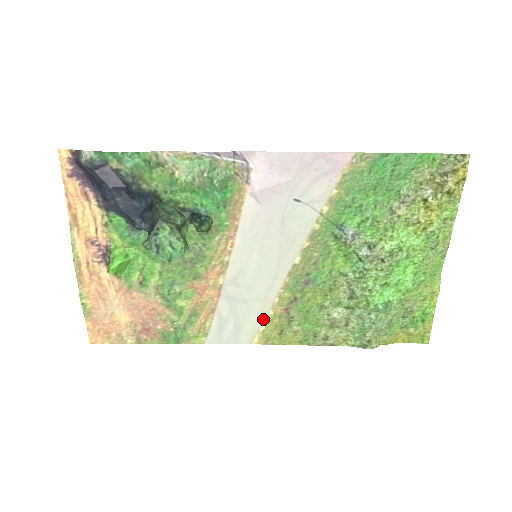
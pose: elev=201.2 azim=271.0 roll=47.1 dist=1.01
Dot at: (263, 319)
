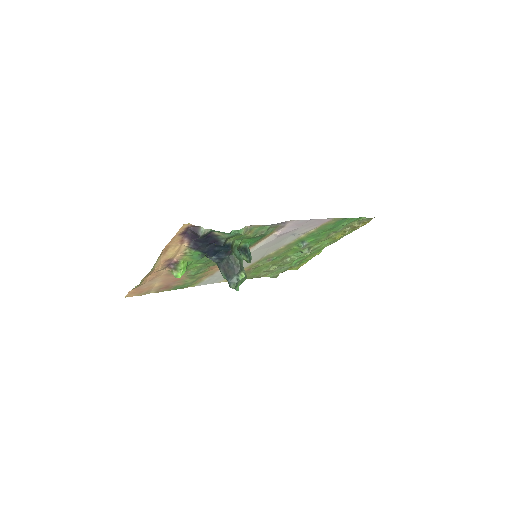
Dot at: occluded
